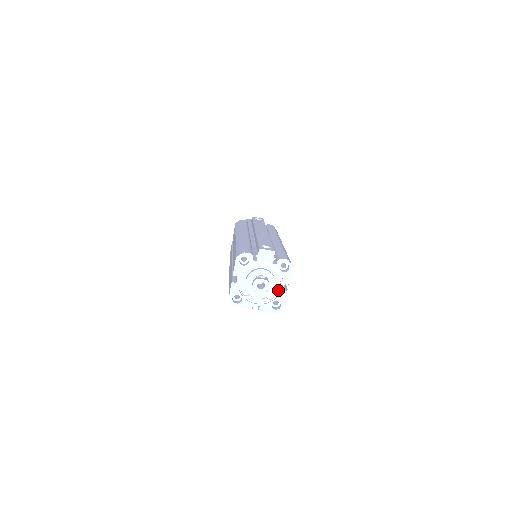
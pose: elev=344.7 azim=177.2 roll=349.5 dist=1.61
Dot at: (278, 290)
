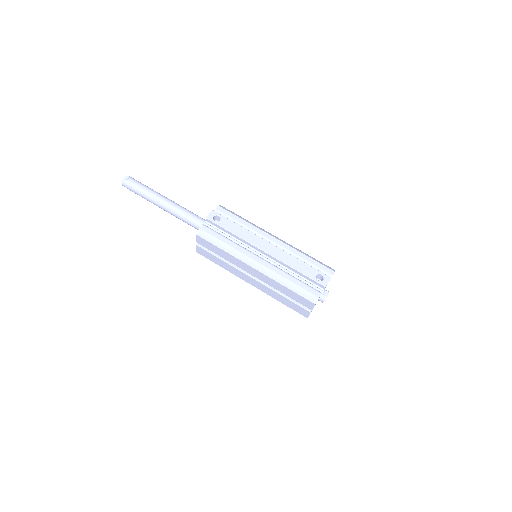
Dot at: occluded
